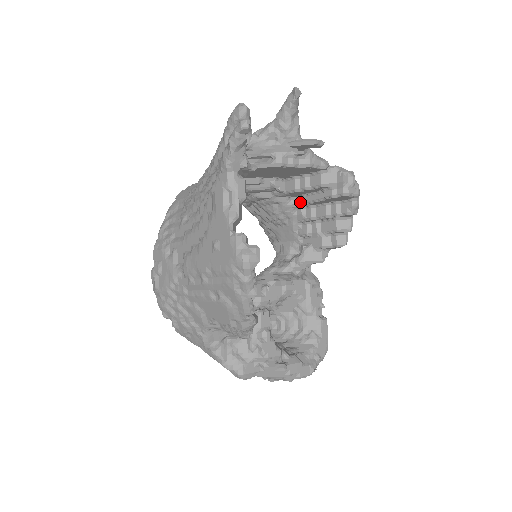
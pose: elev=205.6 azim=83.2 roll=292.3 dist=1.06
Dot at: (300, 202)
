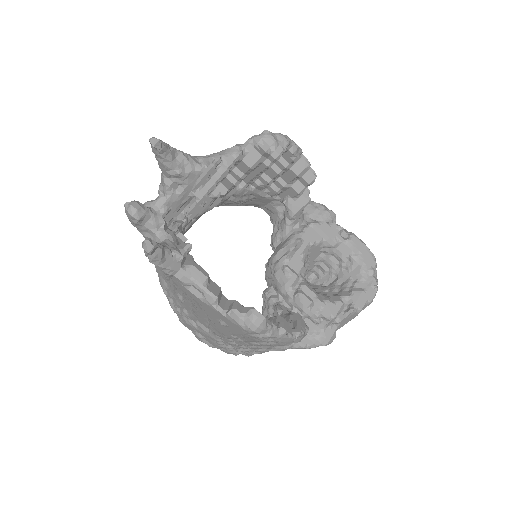
Dot at: (248, 181)
